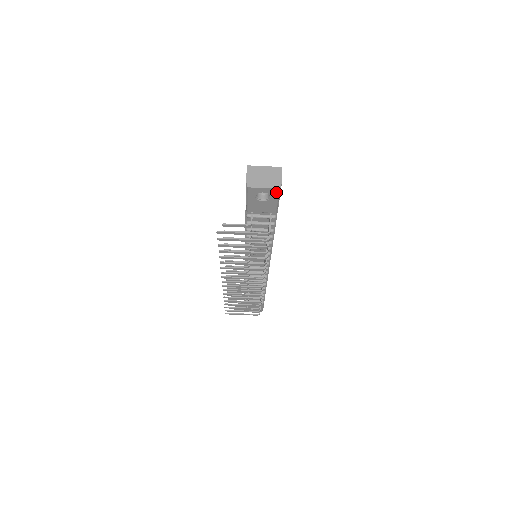
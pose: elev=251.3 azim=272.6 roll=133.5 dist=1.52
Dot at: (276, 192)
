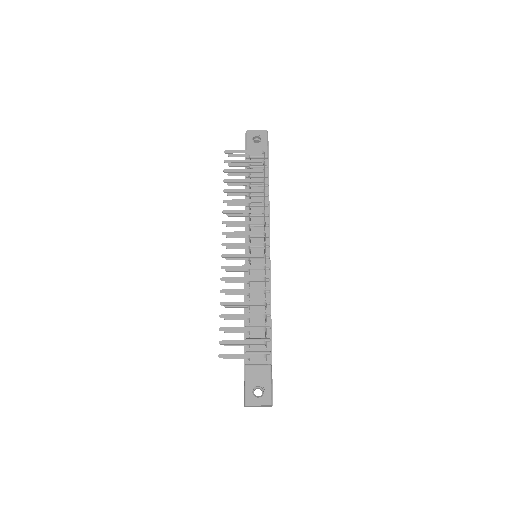
Dot at: (265, 134)
